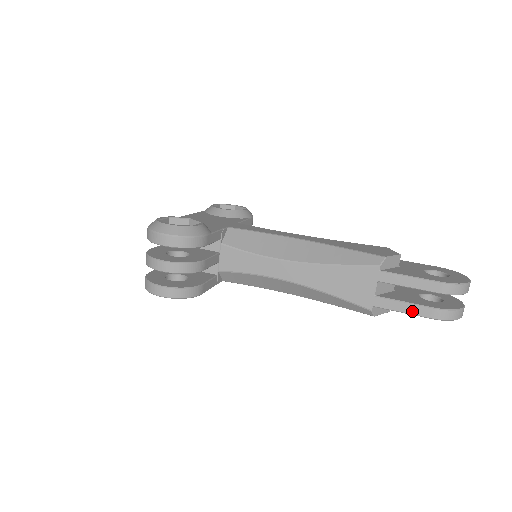
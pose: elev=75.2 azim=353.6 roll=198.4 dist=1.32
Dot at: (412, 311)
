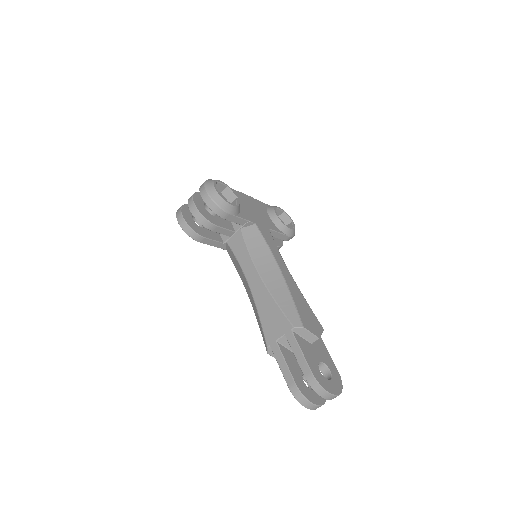
Dot at: (284, 371)
